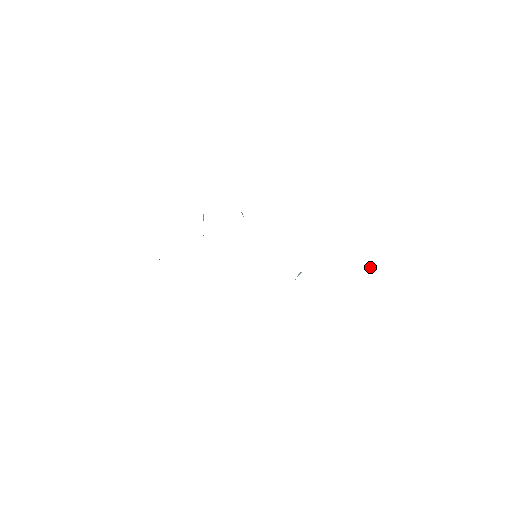
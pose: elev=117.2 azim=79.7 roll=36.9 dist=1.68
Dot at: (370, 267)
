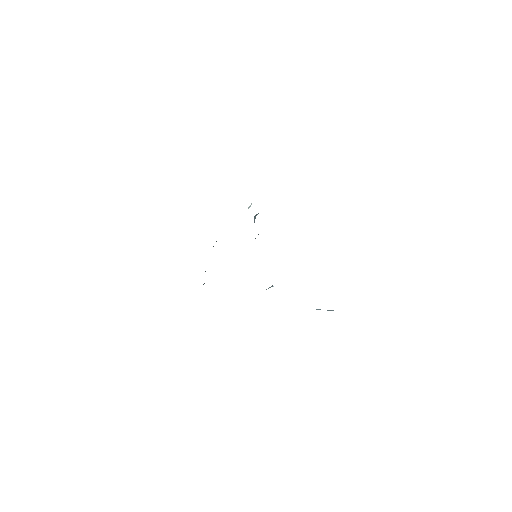
Dot at: occluded
